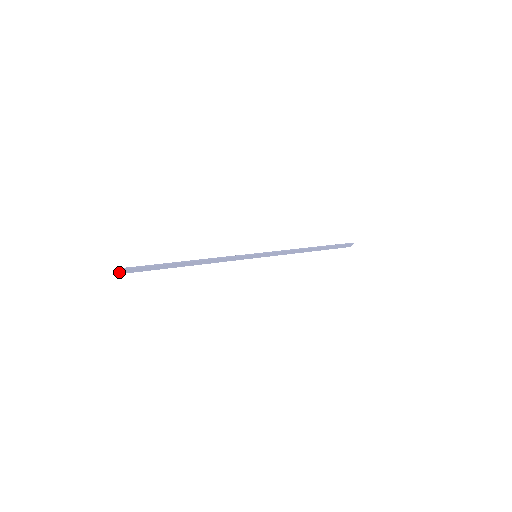
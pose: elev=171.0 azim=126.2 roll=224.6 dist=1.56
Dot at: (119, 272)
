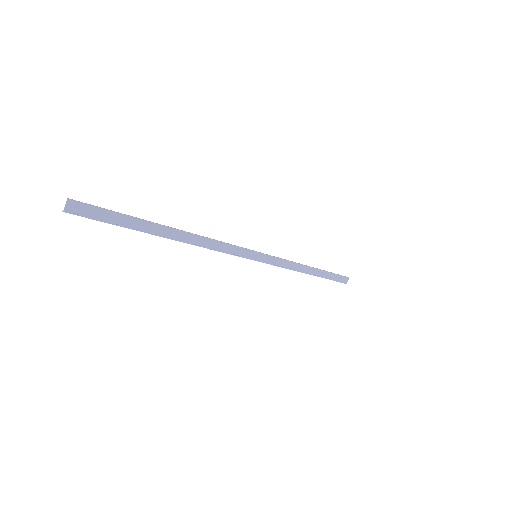
Dot at: (72, 208)
